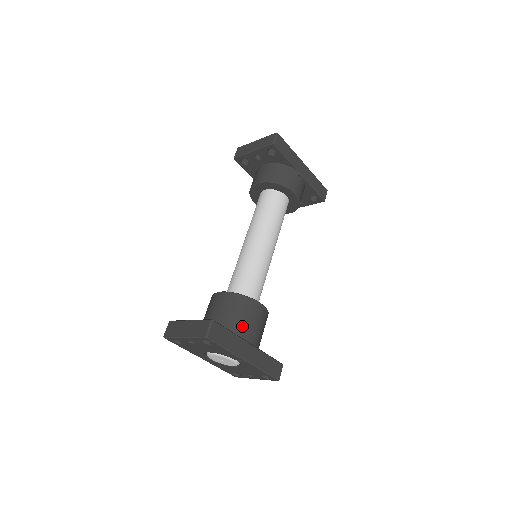
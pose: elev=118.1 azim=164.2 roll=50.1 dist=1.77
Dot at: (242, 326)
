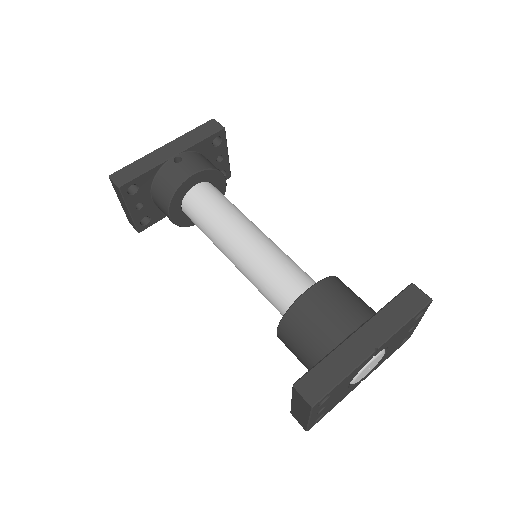
Dot at: (326, 333)
